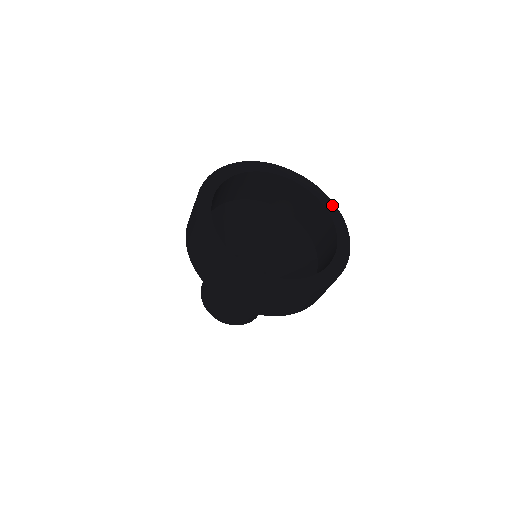
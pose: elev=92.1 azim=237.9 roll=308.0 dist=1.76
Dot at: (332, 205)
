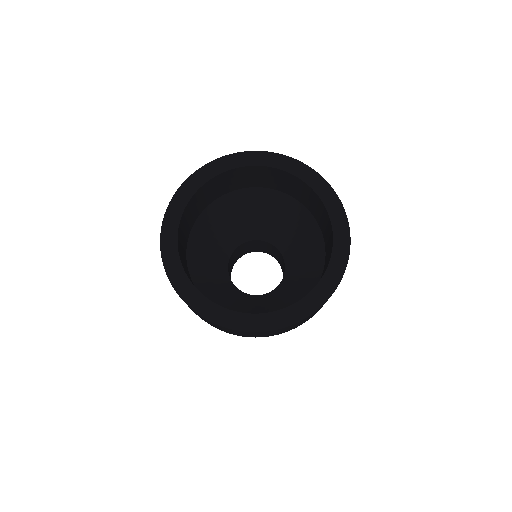
Dot at: (272, 157)
